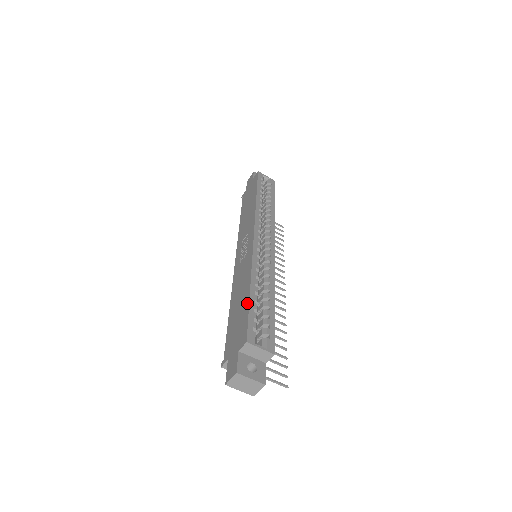
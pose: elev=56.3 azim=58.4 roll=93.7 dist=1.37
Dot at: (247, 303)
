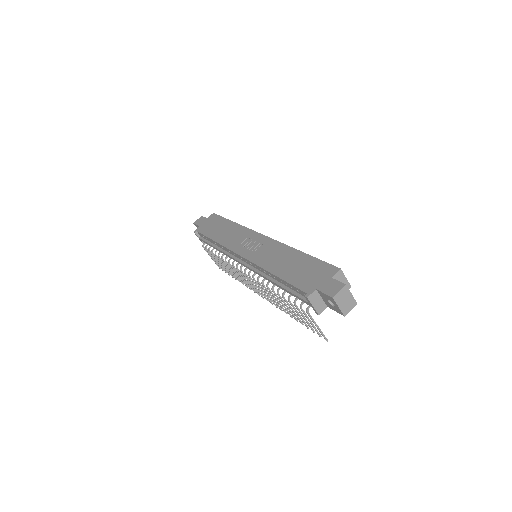
Dot at: (309, 257)
